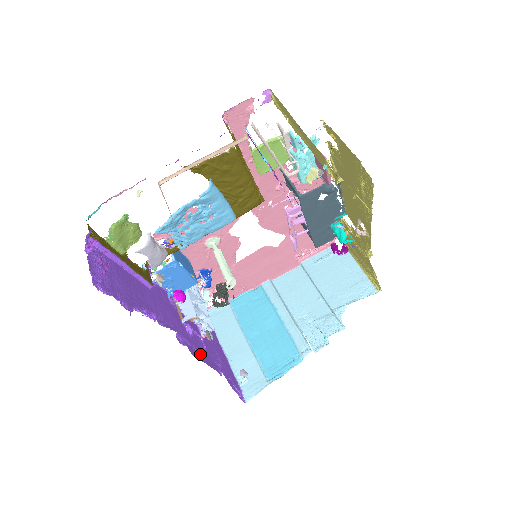
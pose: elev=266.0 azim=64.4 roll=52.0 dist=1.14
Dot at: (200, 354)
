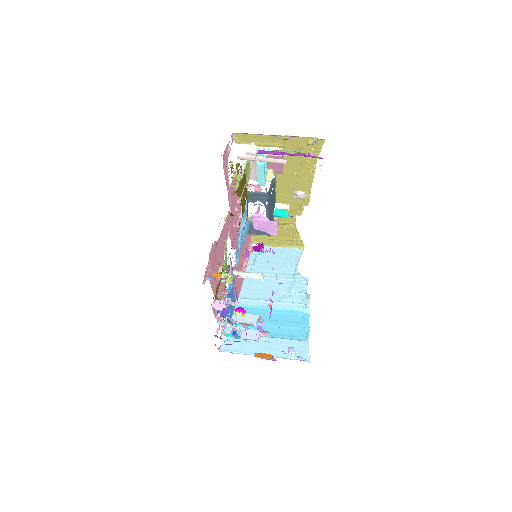
Dot at: occluded
